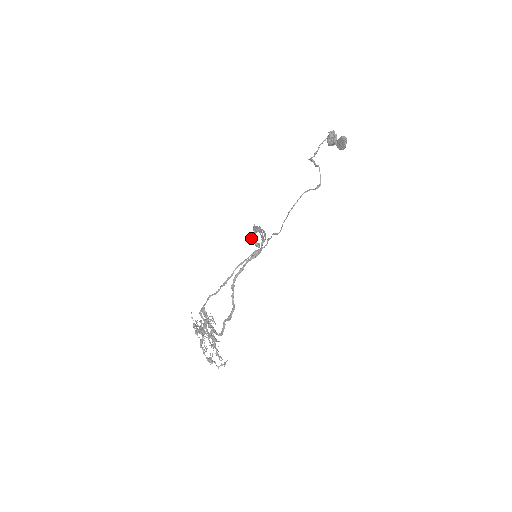
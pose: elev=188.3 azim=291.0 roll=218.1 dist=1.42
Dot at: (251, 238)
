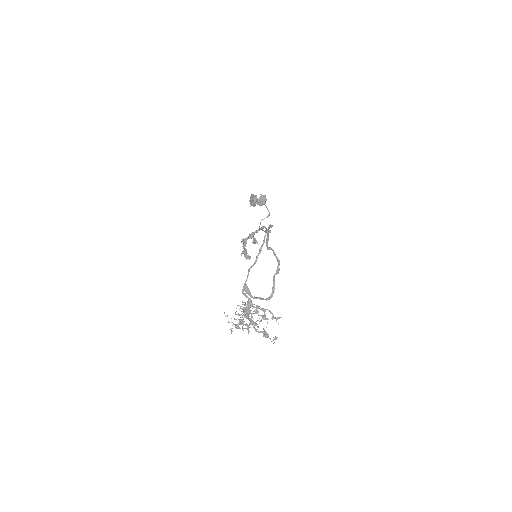
Dot at: (242, 251)
